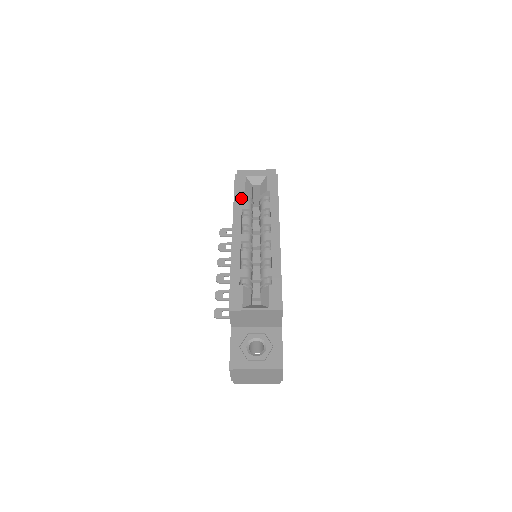
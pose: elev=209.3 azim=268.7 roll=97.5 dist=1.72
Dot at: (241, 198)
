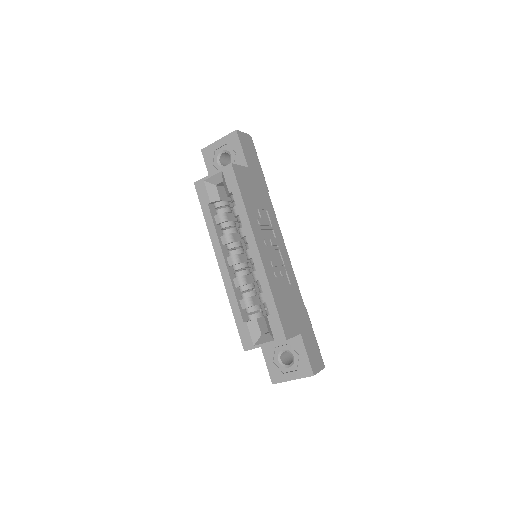
Dot at: (210, 214)
